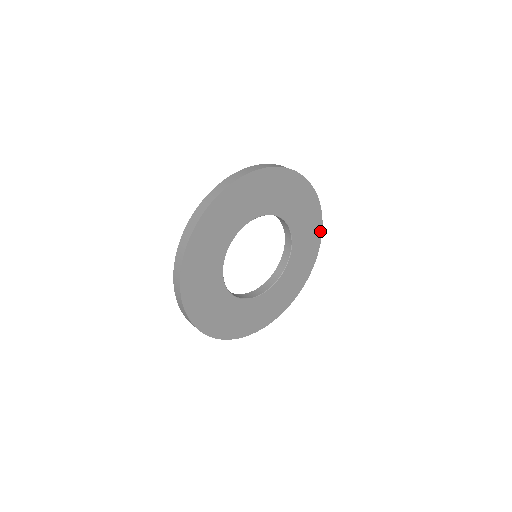
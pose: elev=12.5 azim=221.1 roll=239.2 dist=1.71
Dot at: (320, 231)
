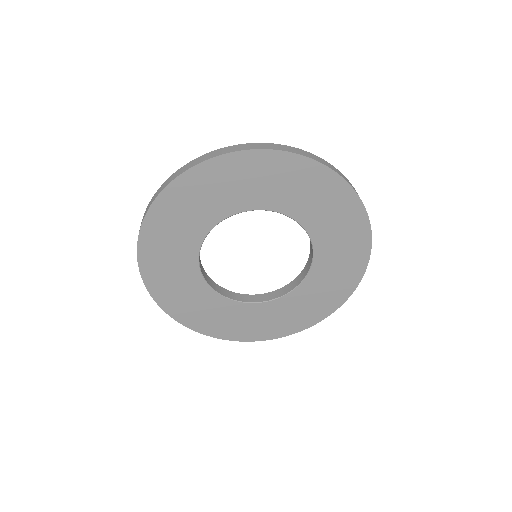
Dot at: (366, 222)
